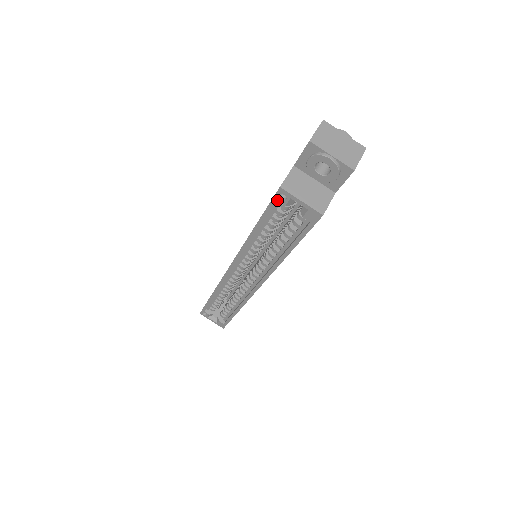
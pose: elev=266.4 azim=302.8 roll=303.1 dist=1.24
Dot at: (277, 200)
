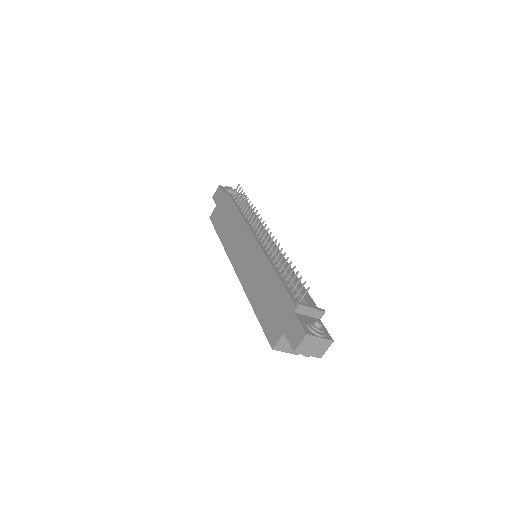
Dot at: (270, 341)
